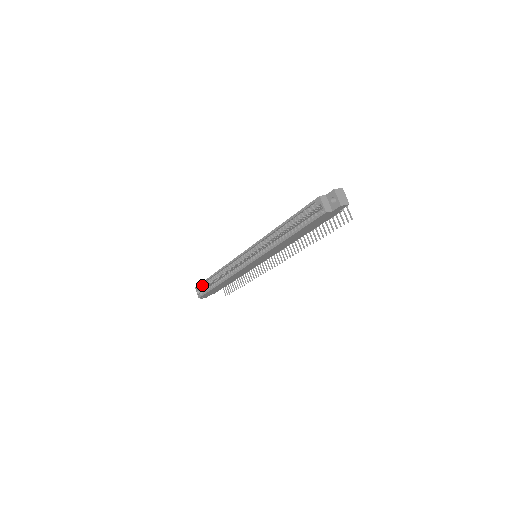
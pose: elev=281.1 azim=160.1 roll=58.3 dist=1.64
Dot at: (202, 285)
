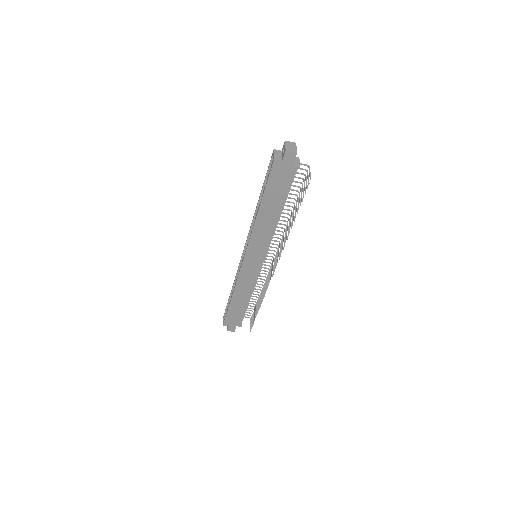
Dot at: occluded
